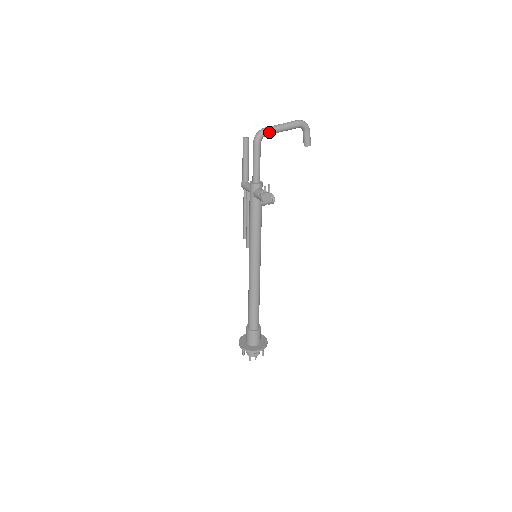
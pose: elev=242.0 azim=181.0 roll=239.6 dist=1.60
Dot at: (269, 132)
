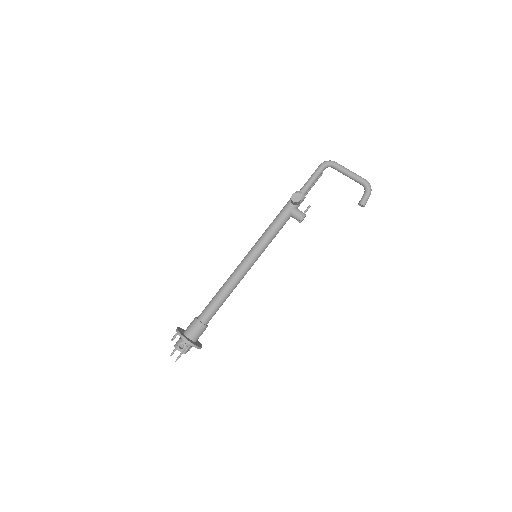
Dot at: (336, 165)
